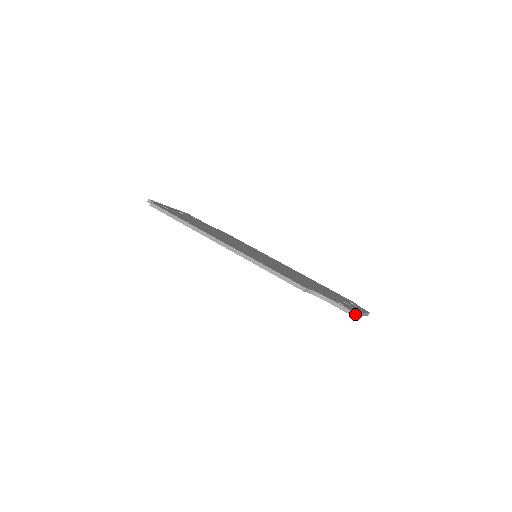
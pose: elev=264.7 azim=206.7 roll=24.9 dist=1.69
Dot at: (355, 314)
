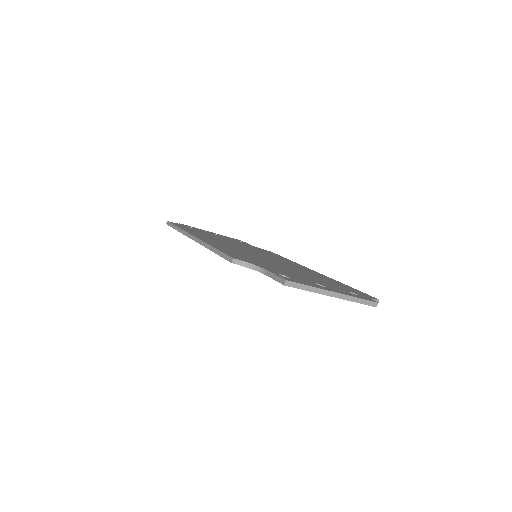
Dot at: (284, 281)
